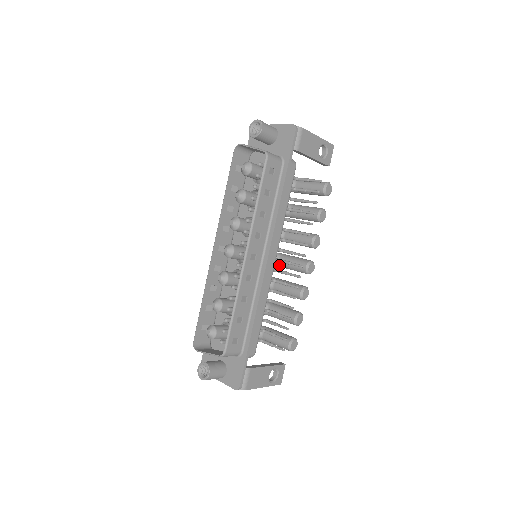
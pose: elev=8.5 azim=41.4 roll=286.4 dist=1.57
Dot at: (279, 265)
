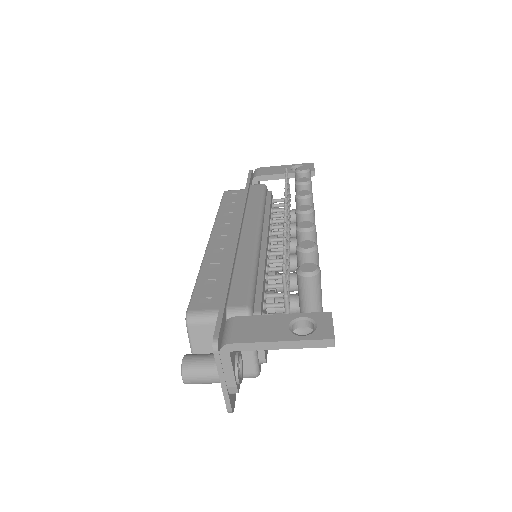
Dot at: occluded
